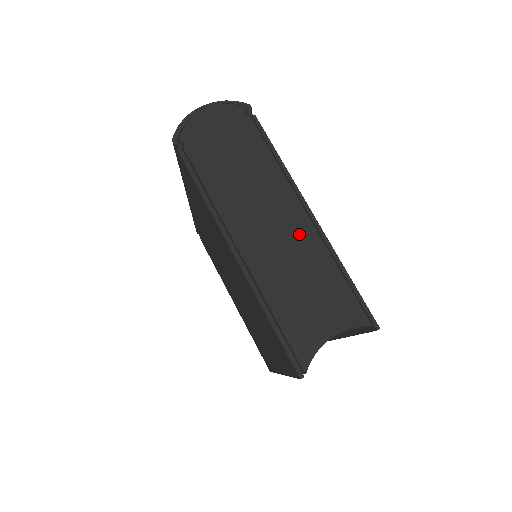
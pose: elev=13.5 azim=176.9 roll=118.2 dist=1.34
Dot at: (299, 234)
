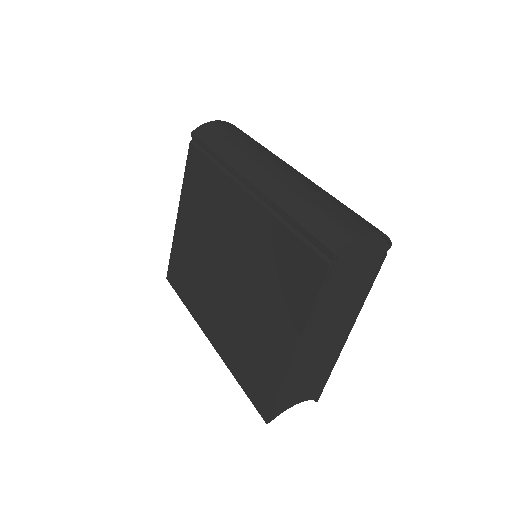
Dot at: (333, 346)
